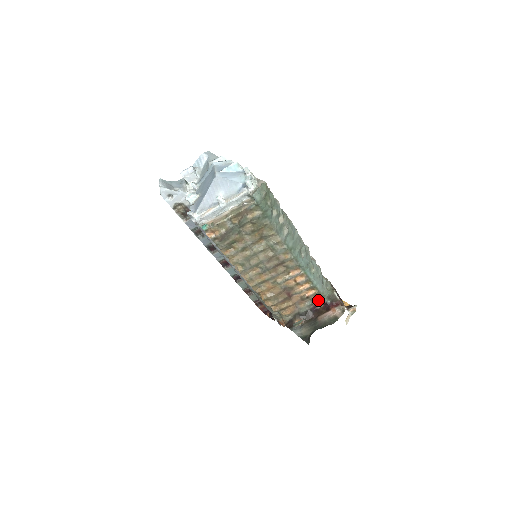
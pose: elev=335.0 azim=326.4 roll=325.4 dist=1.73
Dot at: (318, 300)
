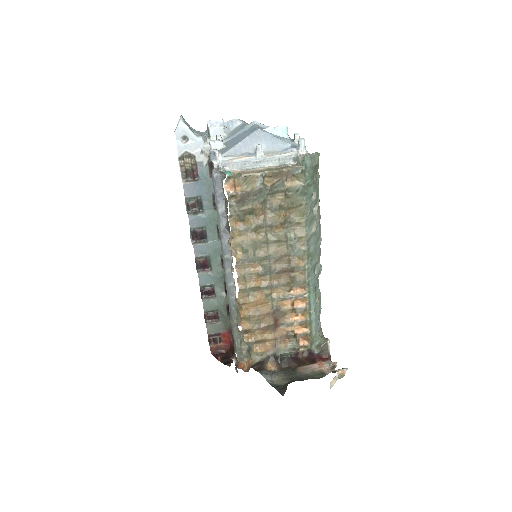
Dot at: (305, 345)
